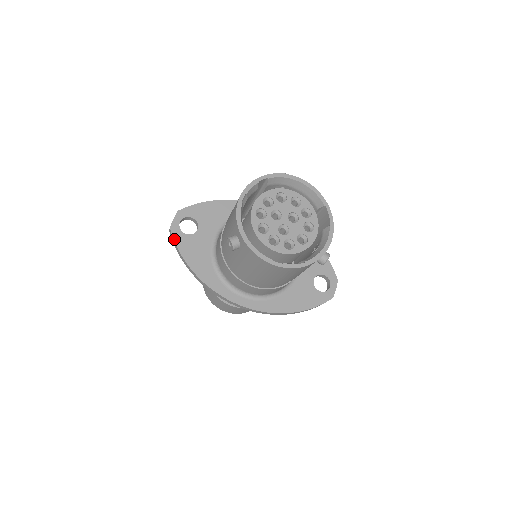
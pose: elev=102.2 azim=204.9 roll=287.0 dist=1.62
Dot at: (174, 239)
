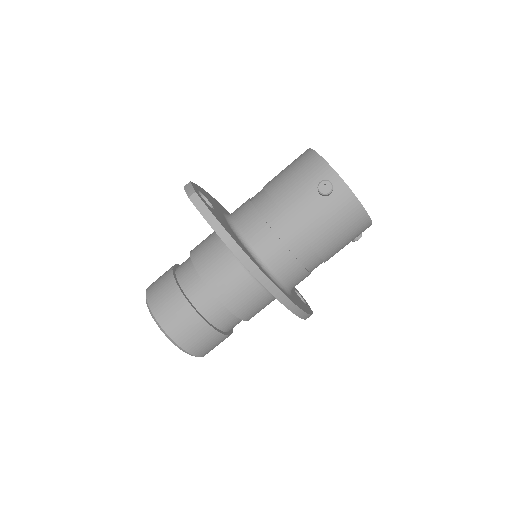
Dot at: (205, 204)
